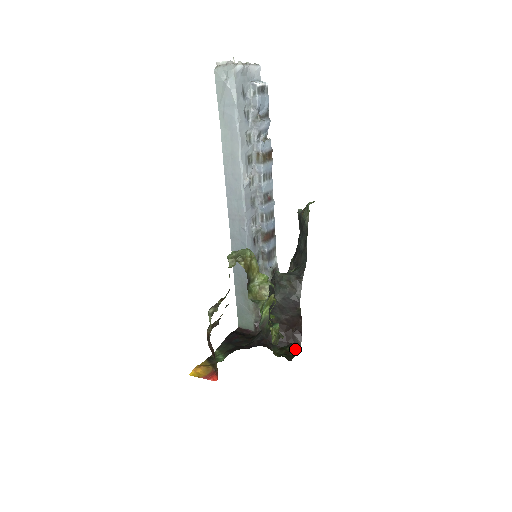
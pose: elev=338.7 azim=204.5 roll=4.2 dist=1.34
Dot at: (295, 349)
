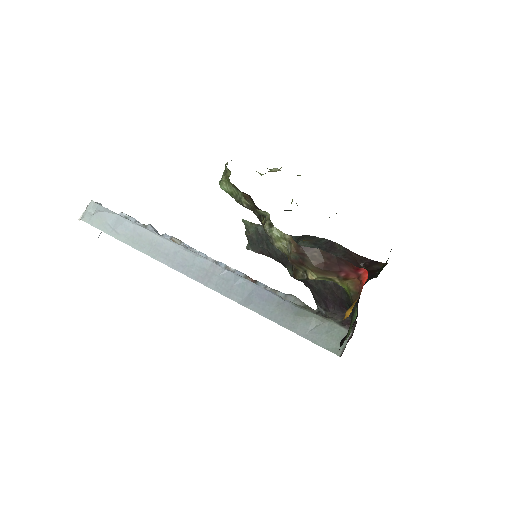
Dot at: (385, 265)
